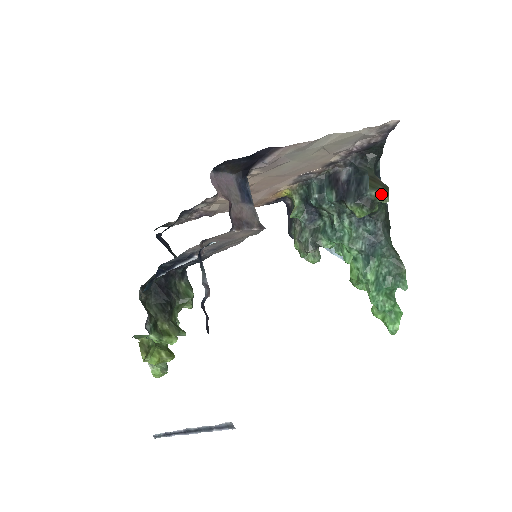
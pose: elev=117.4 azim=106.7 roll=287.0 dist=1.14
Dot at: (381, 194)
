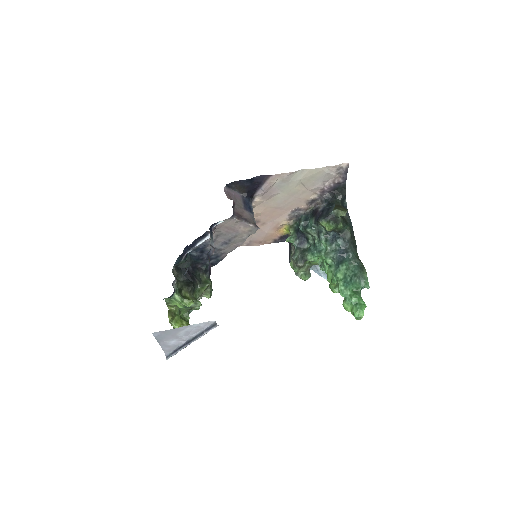
Dot at: (340, 210)
